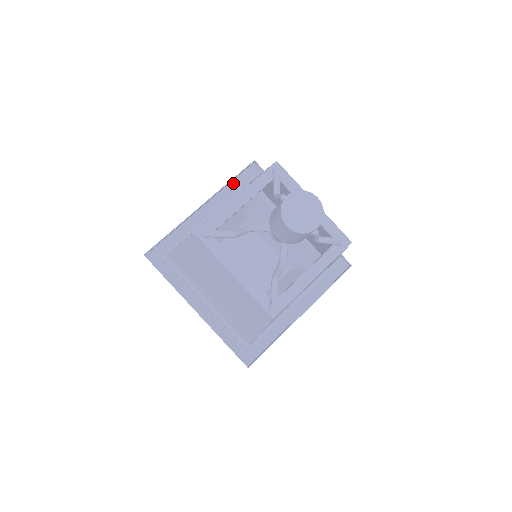
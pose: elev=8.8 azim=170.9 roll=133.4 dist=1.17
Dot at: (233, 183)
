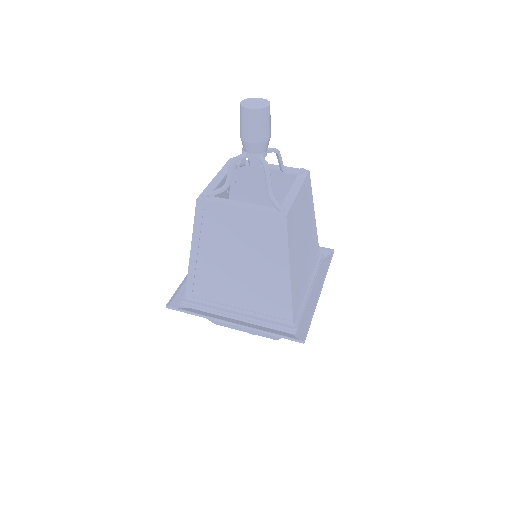
Dot at: occluded
